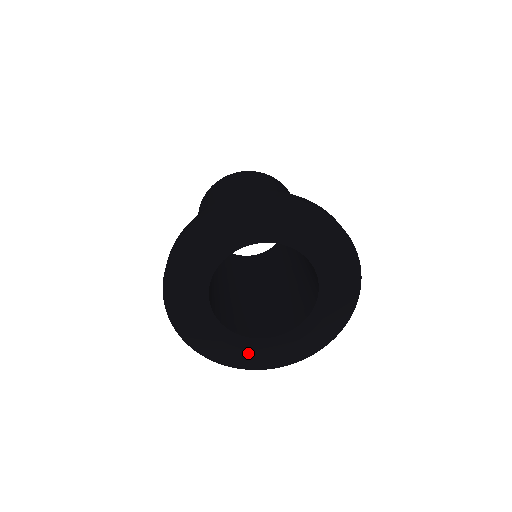
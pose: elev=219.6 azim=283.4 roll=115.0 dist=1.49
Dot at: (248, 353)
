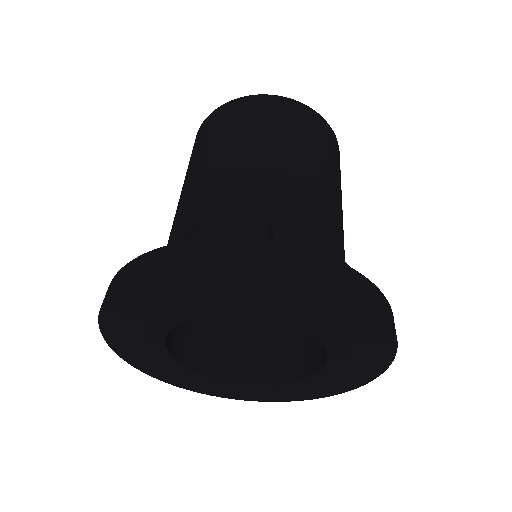
Dot at: (295, 392)
